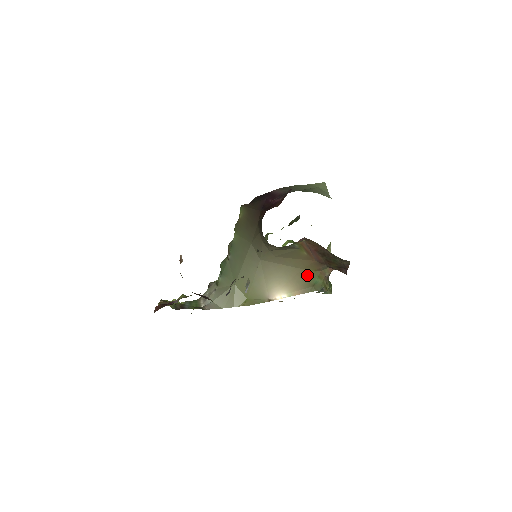
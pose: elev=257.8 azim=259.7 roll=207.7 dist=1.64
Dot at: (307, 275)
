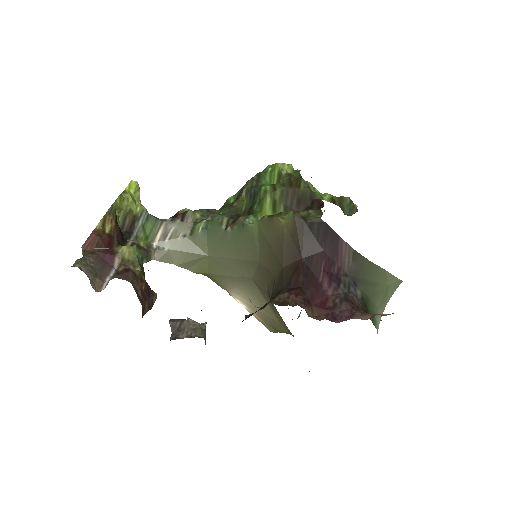
Dot at: (279, 326)
